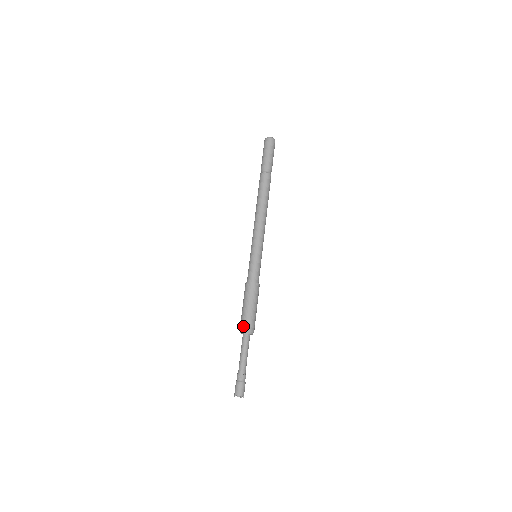
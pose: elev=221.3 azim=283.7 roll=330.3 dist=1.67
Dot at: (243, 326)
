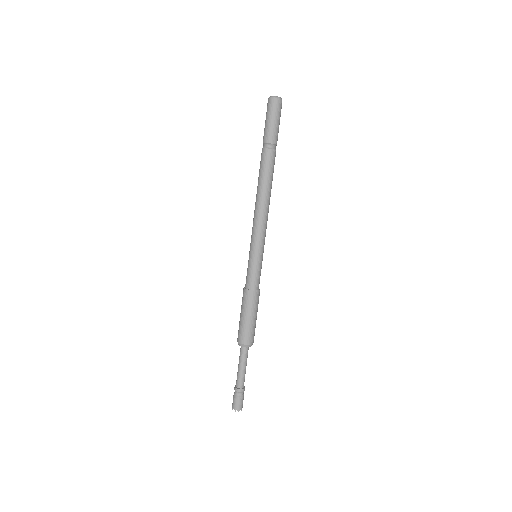
Dot at: (240, 339)
